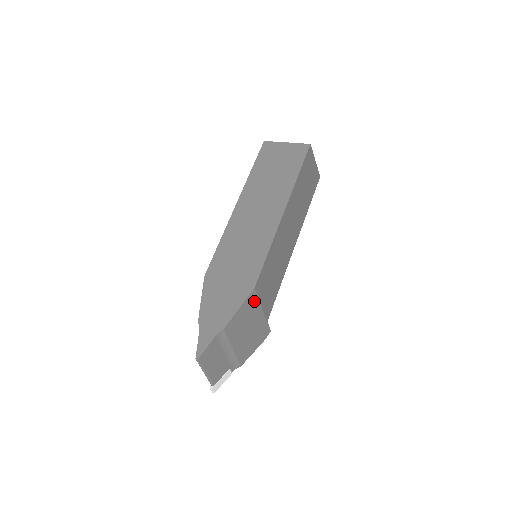
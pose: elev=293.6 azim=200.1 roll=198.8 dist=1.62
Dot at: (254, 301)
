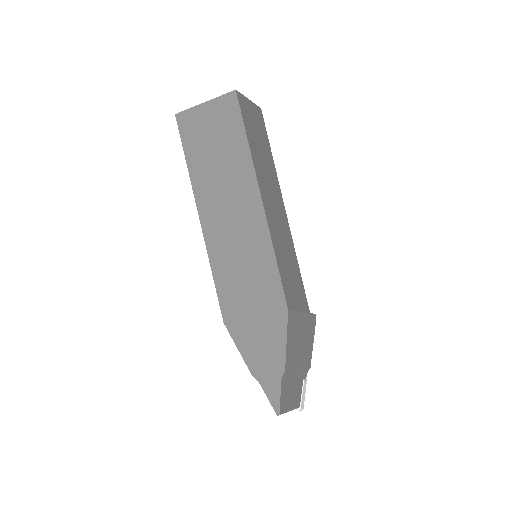
Dot at: (293, 318)
